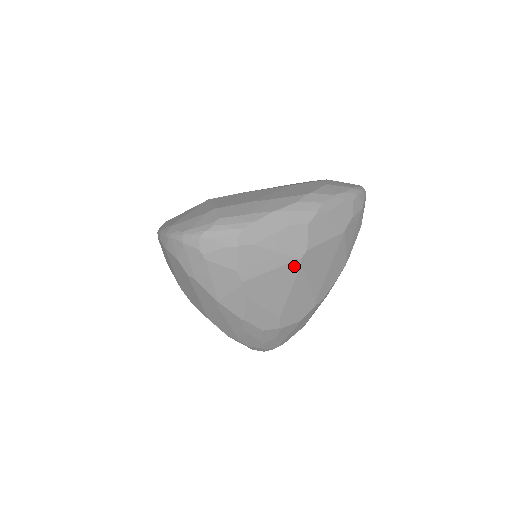
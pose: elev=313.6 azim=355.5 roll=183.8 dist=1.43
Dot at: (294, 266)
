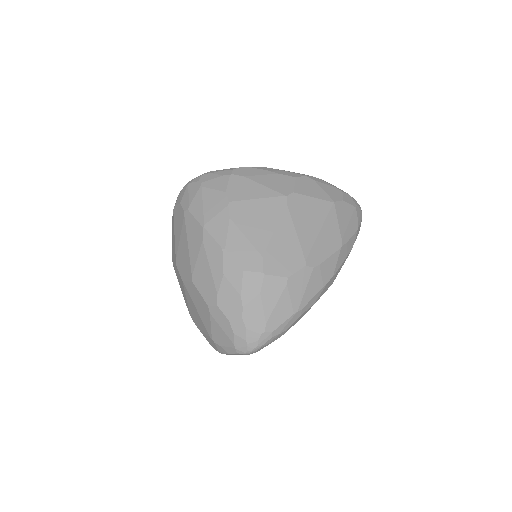
Dot at: (280, 202)
